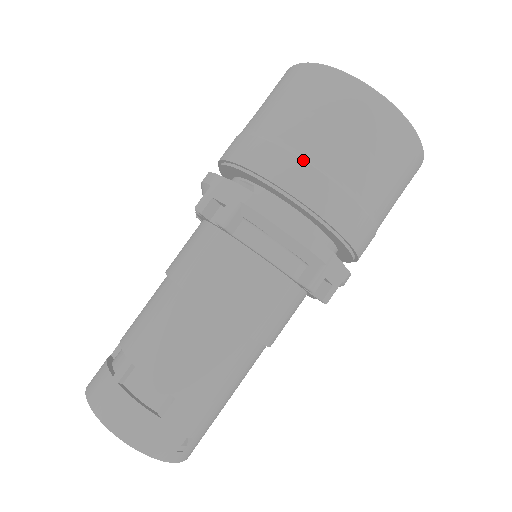
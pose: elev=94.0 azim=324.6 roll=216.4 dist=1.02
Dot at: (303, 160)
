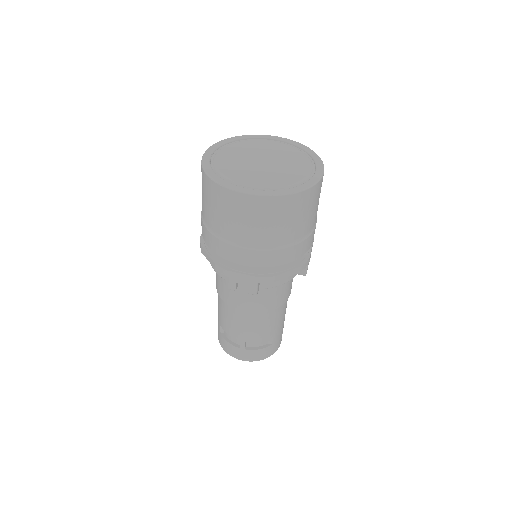
Dot at: (276, 250)
